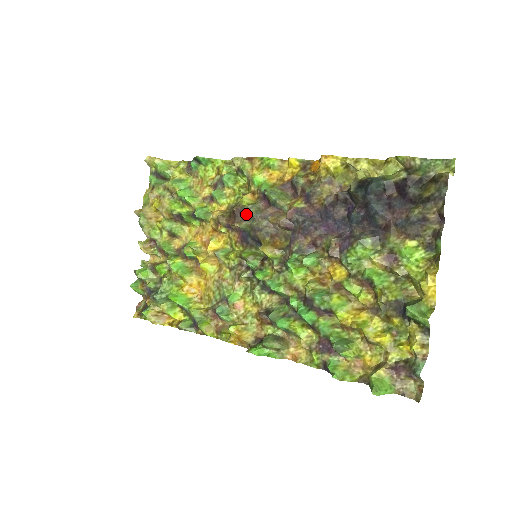
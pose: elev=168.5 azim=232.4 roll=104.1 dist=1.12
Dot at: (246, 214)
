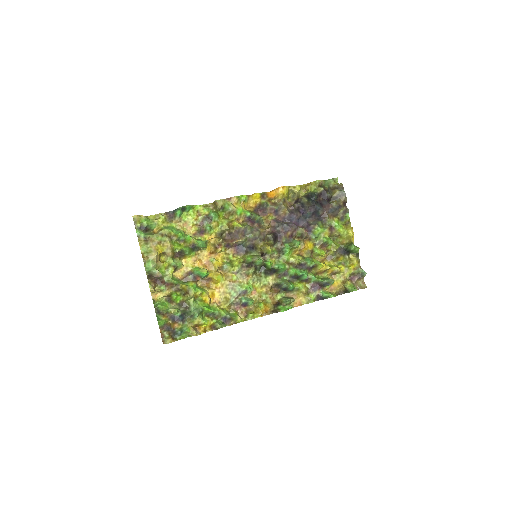
Dot at: (243, 232)
